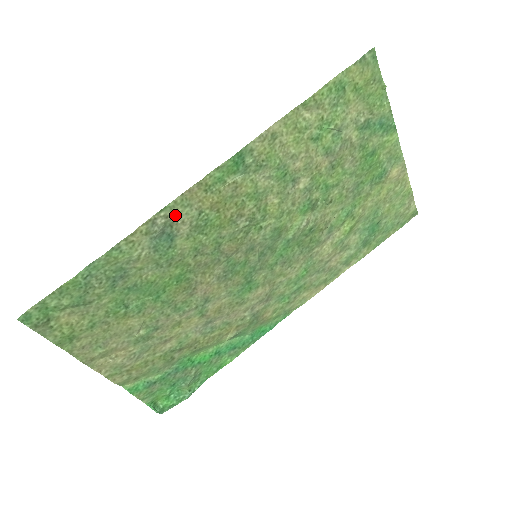
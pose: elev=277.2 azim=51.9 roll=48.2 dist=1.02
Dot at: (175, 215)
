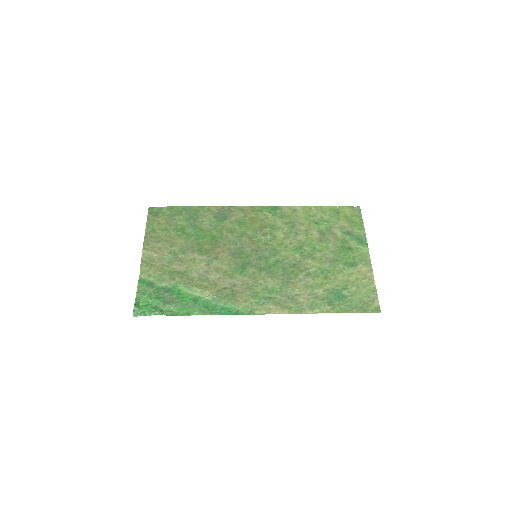
Dot at: (234, 211)
